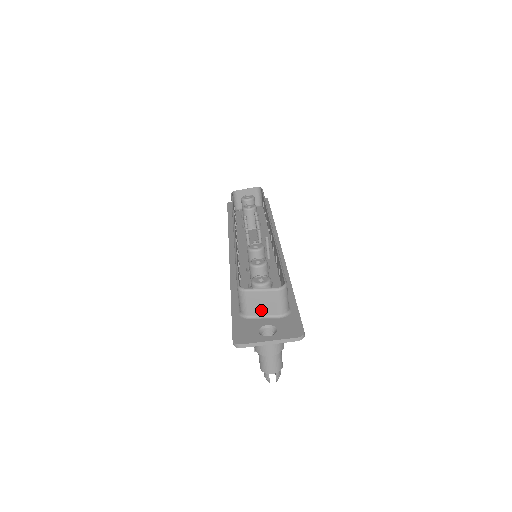
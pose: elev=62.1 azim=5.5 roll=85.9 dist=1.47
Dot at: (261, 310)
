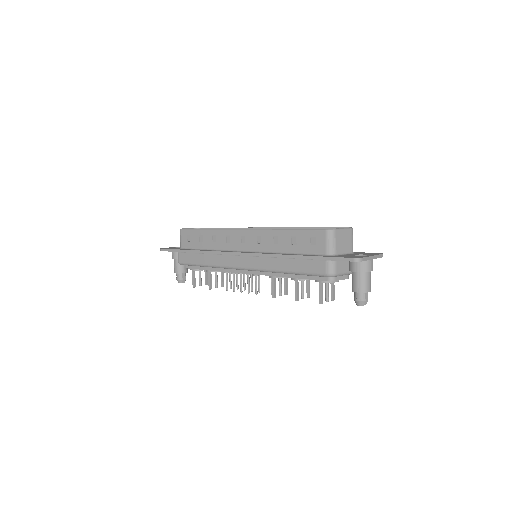
Dot at: (343, 248)
